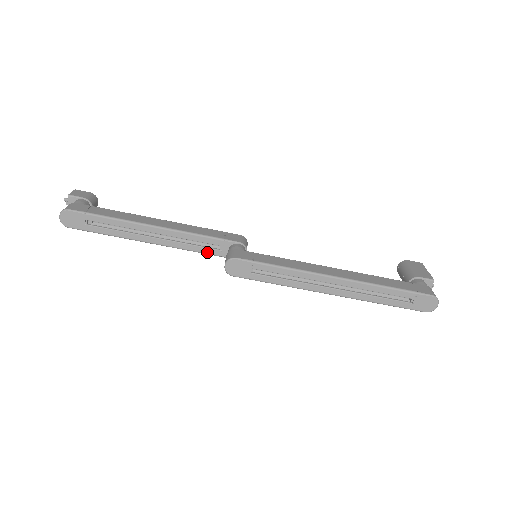
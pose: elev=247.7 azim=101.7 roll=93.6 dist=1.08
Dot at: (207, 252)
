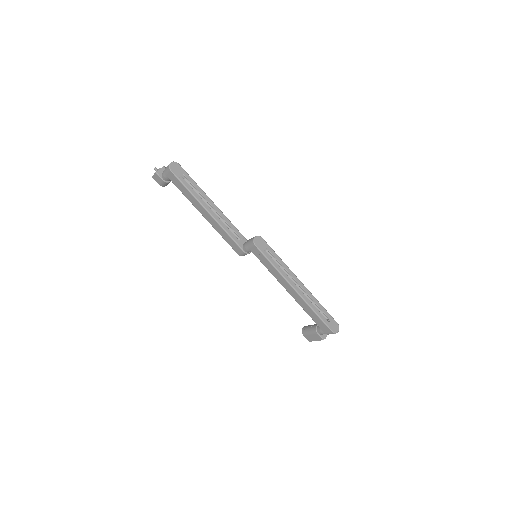
Dot at: (233, 237)
